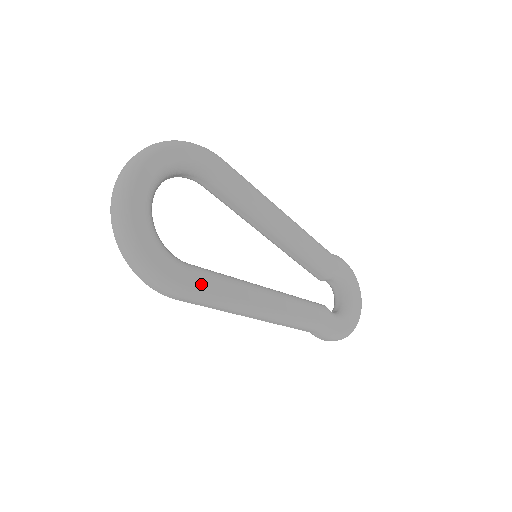
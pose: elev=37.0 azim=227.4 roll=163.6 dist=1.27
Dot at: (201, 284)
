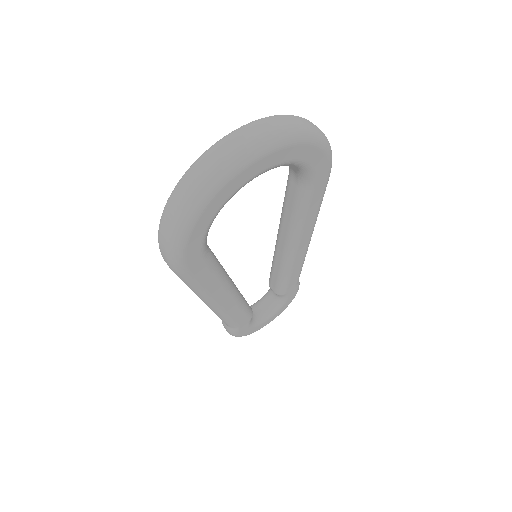
Dot at: (200, 274)
